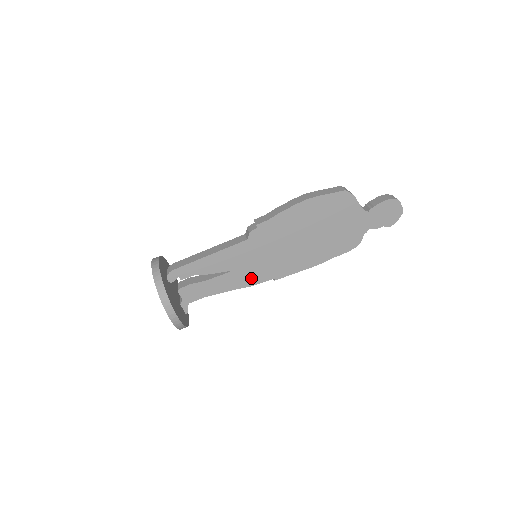
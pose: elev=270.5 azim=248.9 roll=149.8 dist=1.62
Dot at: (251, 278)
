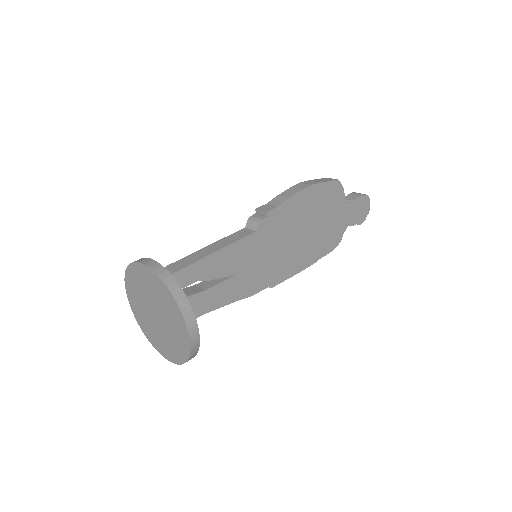
Dot at: (252, 285)
